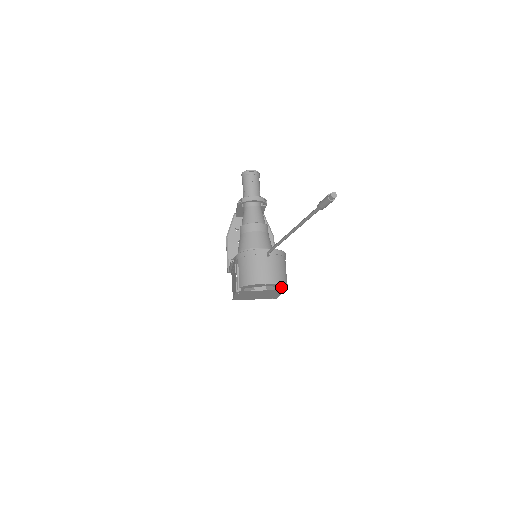
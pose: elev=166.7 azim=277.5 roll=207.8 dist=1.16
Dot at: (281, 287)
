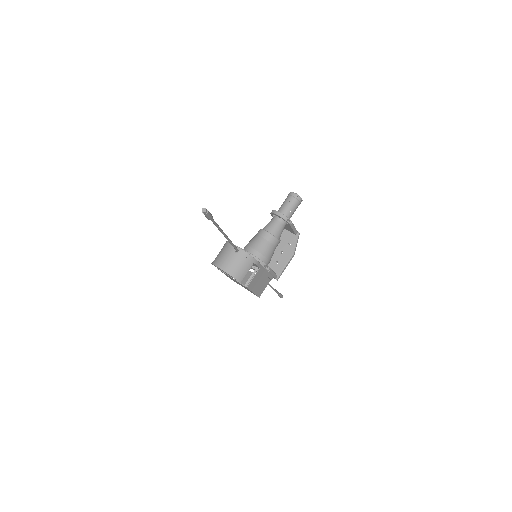
Dot at: (246, 284)
